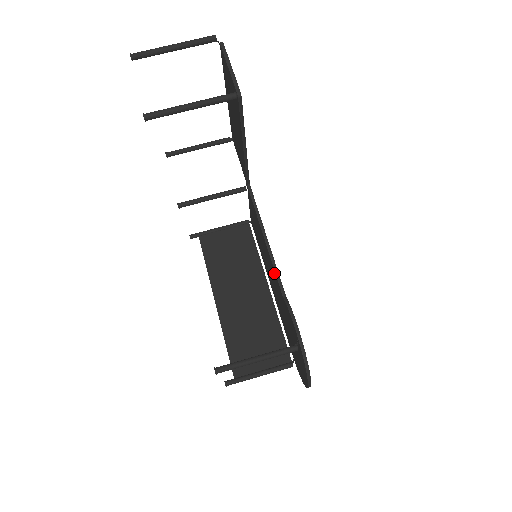
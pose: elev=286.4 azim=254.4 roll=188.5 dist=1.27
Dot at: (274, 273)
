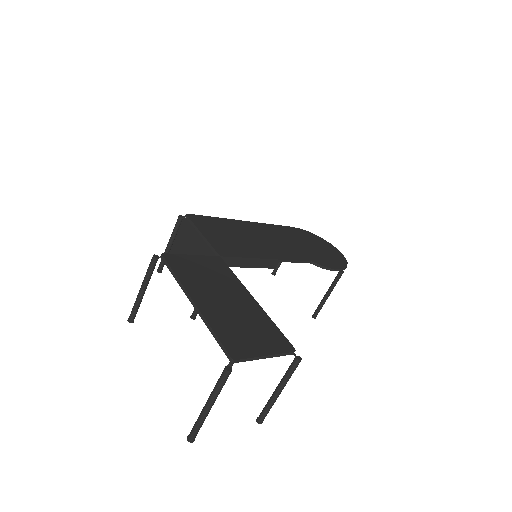
Dot at: occluded
